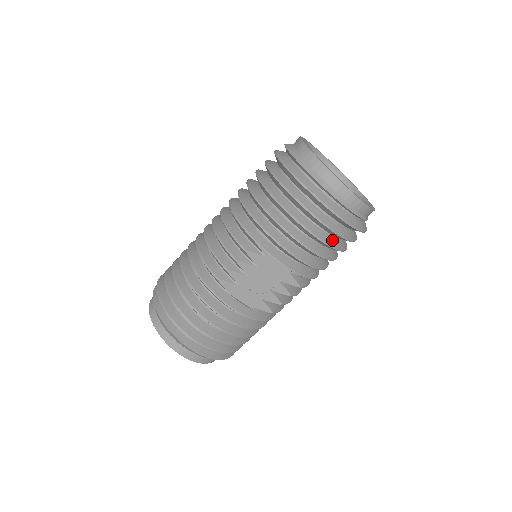
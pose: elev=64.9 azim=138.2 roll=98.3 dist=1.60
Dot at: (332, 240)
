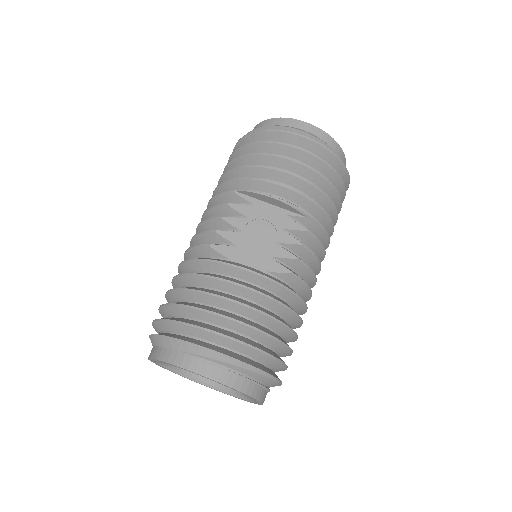
Dot at: occluded
